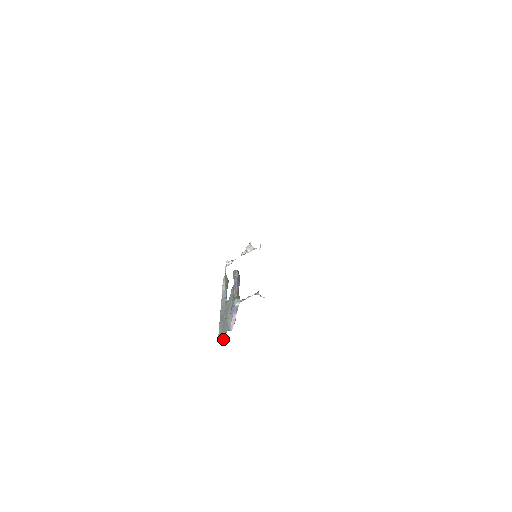
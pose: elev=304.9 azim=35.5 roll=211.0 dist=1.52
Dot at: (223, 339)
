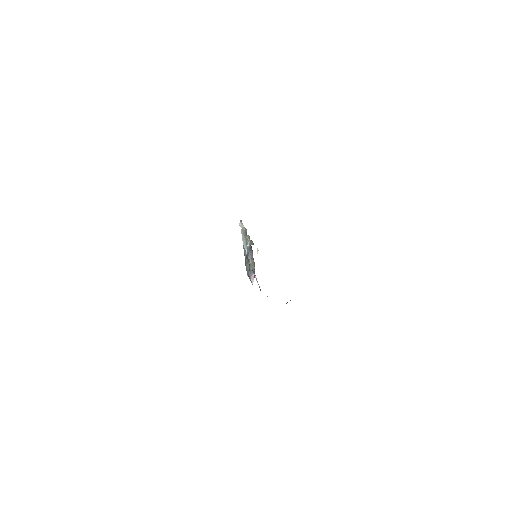
Dot at: occluded
